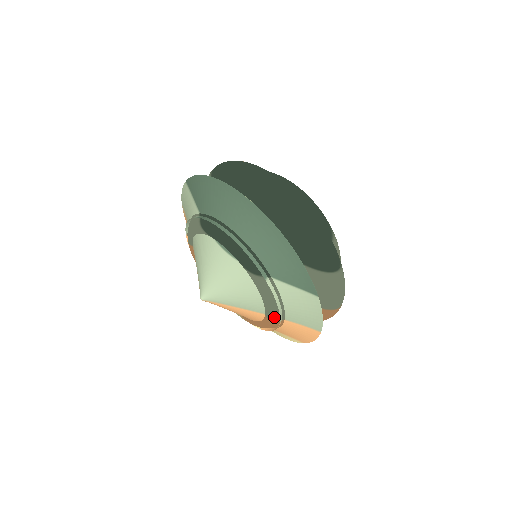
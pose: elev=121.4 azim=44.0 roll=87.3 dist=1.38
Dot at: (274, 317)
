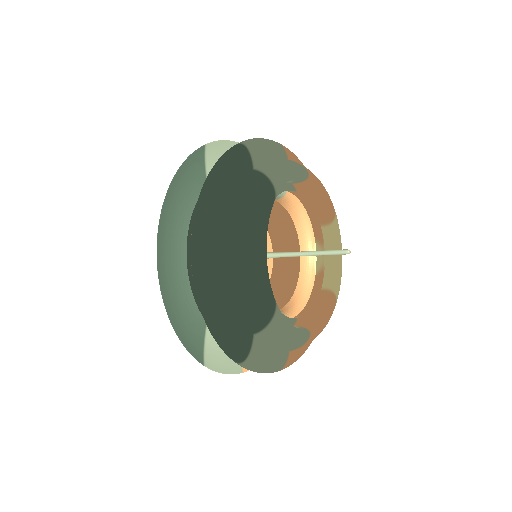
Dot at: occluded
